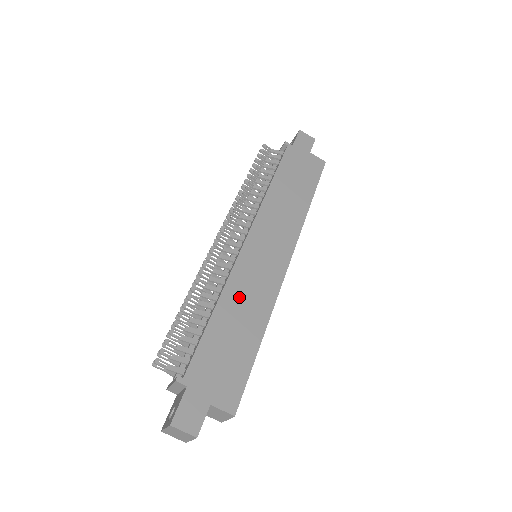
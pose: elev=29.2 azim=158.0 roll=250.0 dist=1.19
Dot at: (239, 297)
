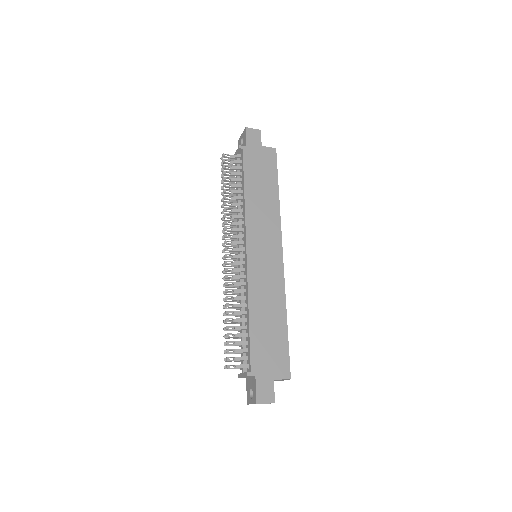
Dot at: (261, 298)
